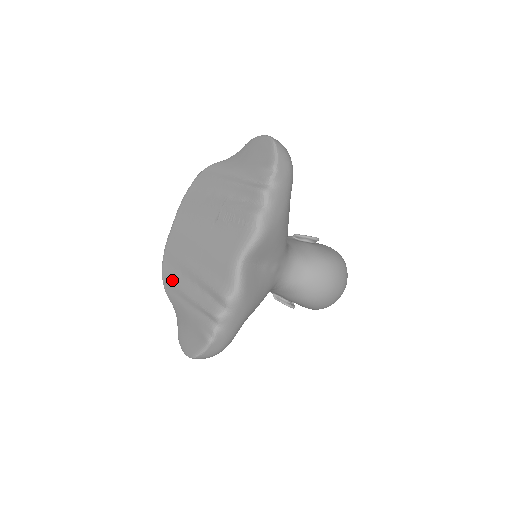
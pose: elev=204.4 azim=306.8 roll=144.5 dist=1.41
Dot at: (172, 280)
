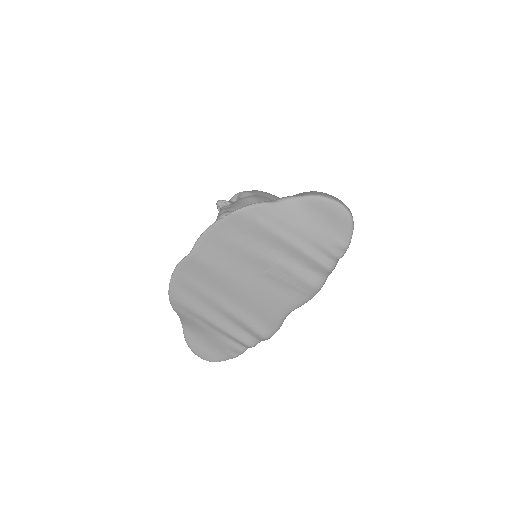
Dot at: (189, 305)
